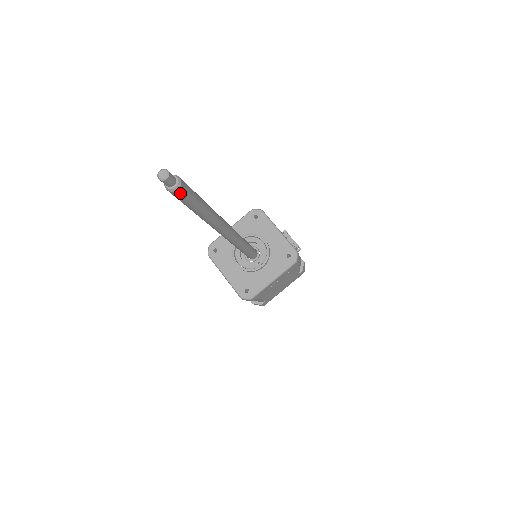
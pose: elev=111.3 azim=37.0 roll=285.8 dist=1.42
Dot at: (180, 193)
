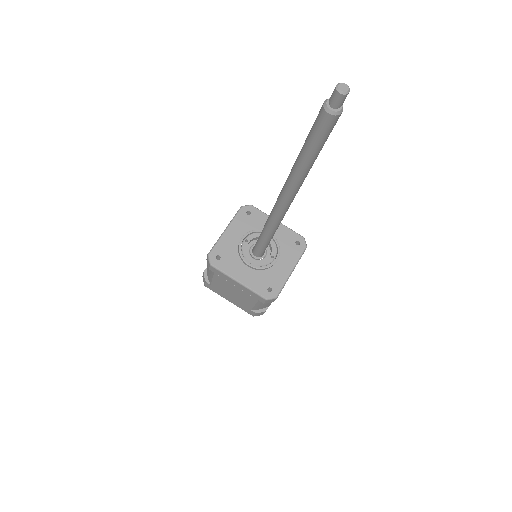
Dot at: (337, 120)
